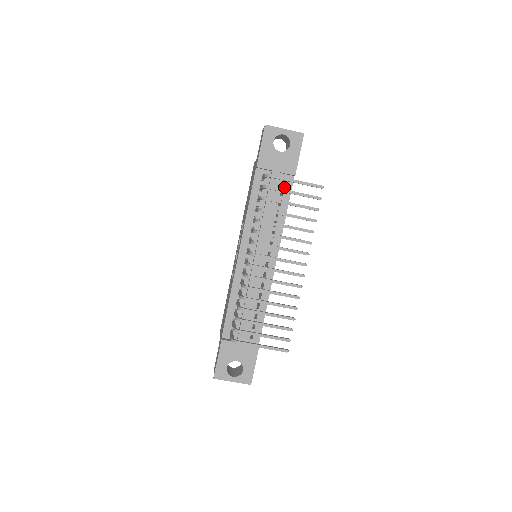
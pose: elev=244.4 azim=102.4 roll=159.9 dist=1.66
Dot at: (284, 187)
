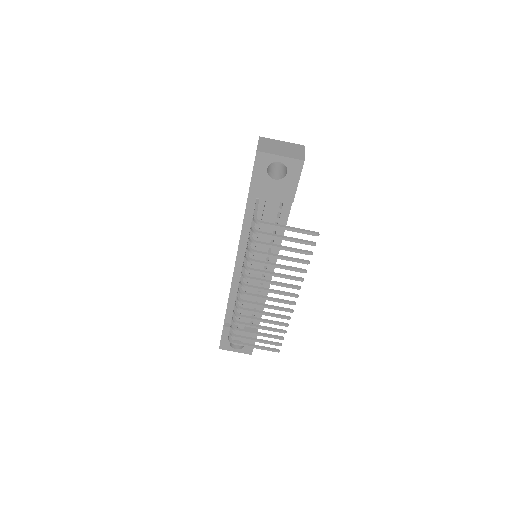
Dot at: (281, 210)
